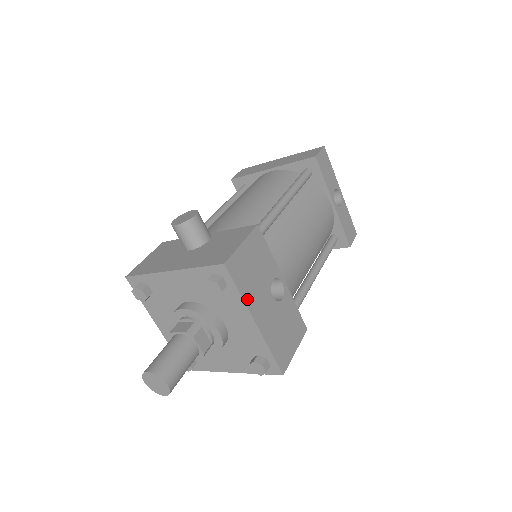
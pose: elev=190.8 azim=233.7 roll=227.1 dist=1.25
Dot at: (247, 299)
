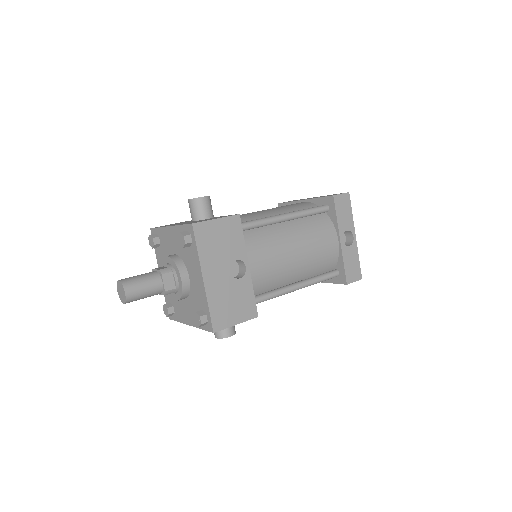
Dot at: (203, 258)
